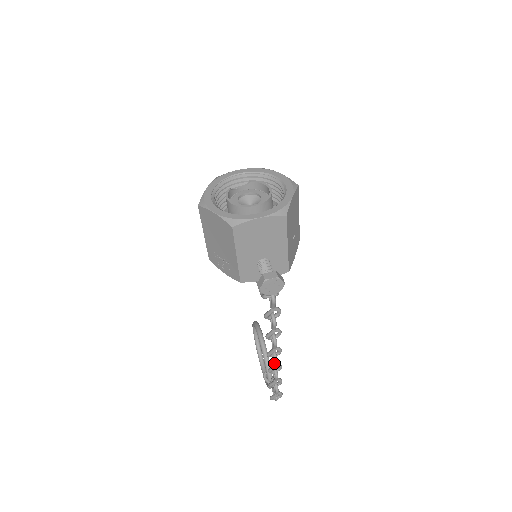
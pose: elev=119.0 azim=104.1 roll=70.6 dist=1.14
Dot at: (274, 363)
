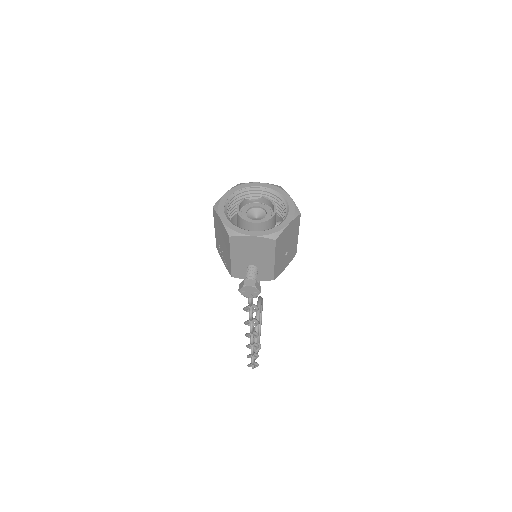
Dot at: (250, 343)
